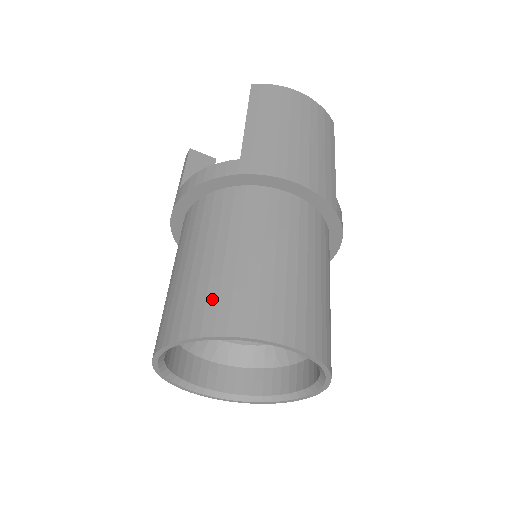
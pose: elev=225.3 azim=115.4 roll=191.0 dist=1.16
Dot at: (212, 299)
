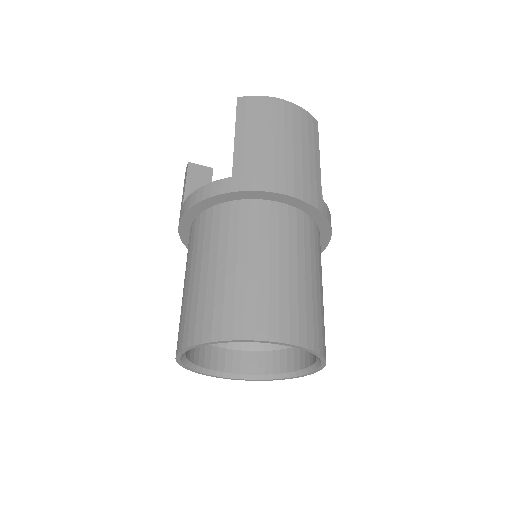
Dot at: (218, 308)
